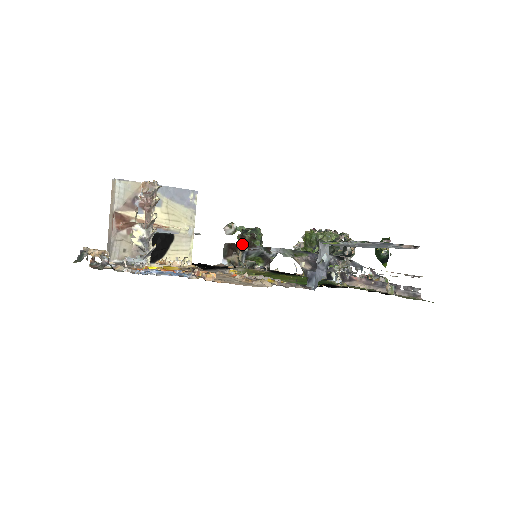
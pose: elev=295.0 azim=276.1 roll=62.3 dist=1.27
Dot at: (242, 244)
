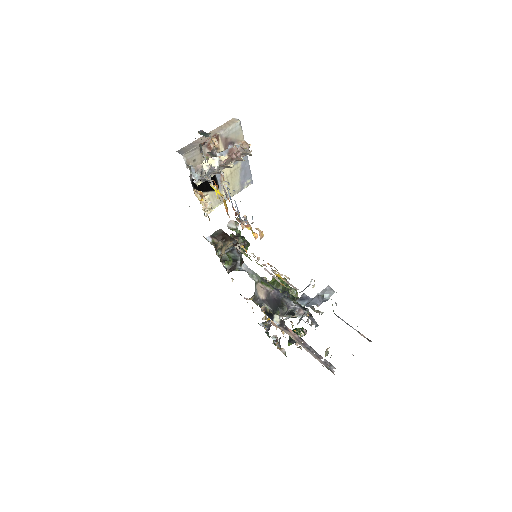
Dot at: occluded
